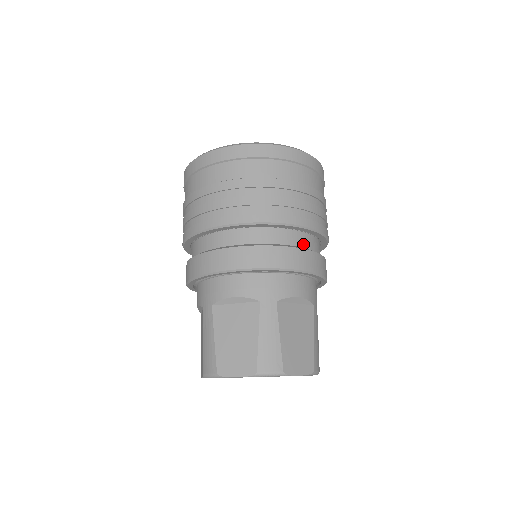
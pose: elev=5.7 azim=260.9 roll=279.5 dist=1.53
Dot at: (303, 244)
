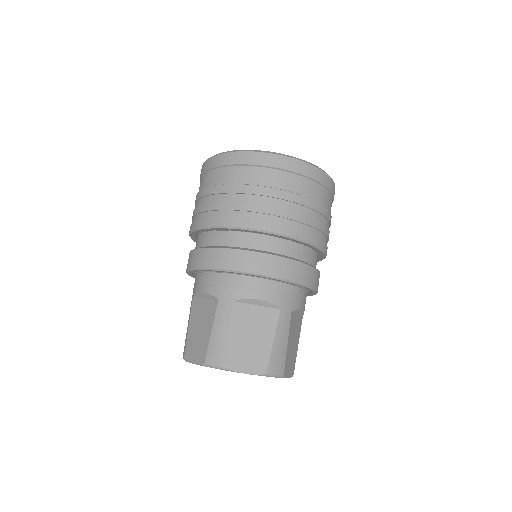
Dot at: (271, 248)
